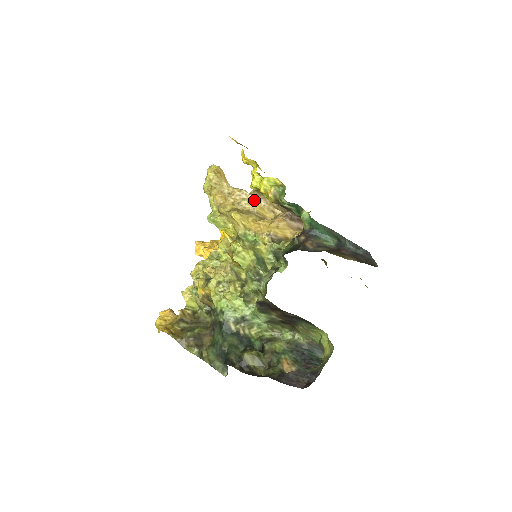
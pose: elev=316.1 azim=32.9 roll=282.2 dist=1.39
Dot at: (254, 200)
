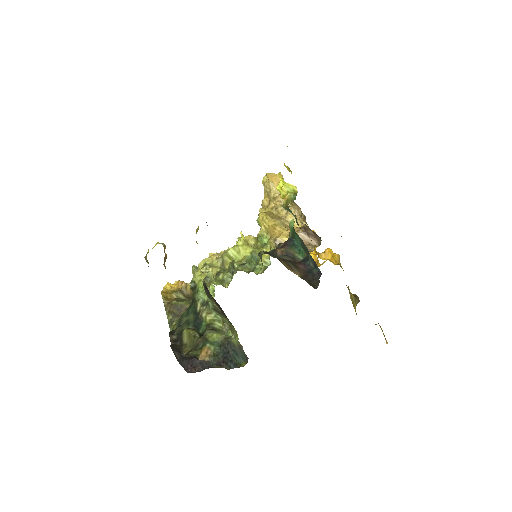
Dot at: (290, 209)
